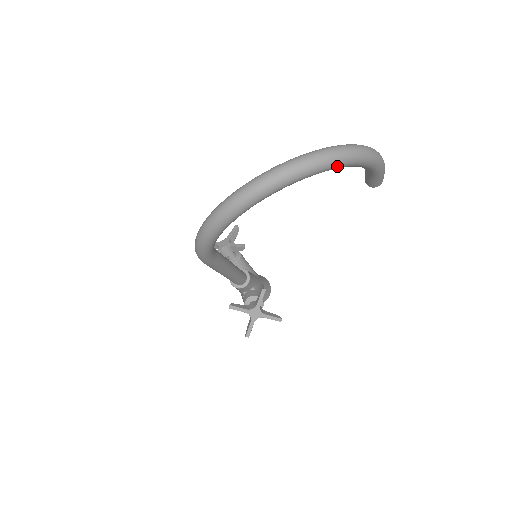
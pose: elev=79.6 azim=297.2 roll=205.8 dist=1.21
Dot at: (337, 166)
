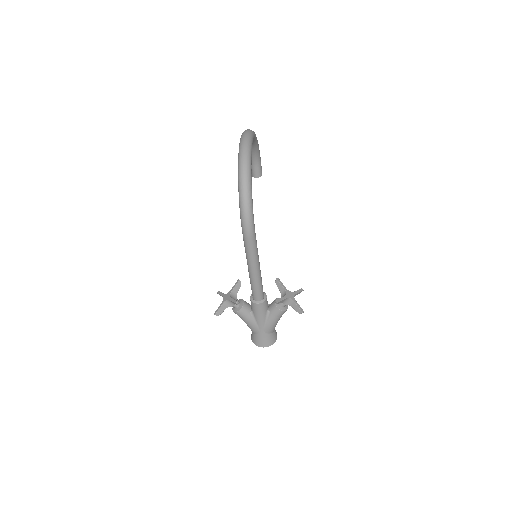
Dot at: (255, 135)
